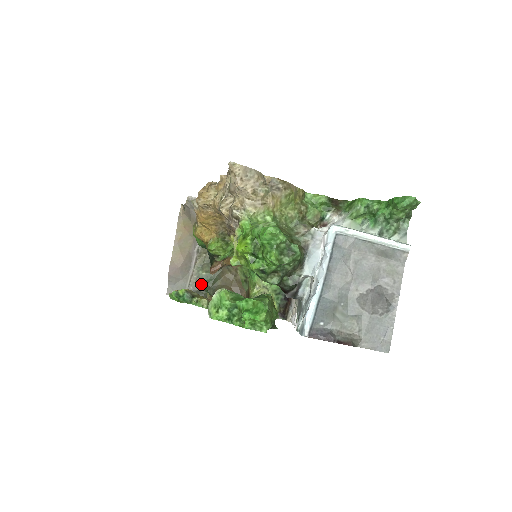
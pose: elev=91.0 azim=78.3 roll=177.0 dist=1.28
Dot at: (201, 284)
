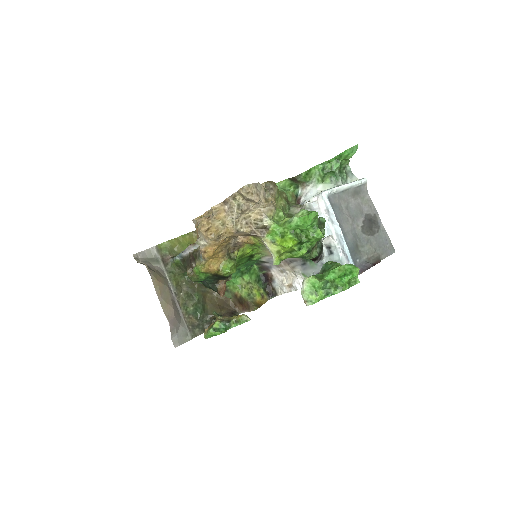
Dot at: (195, 318)
